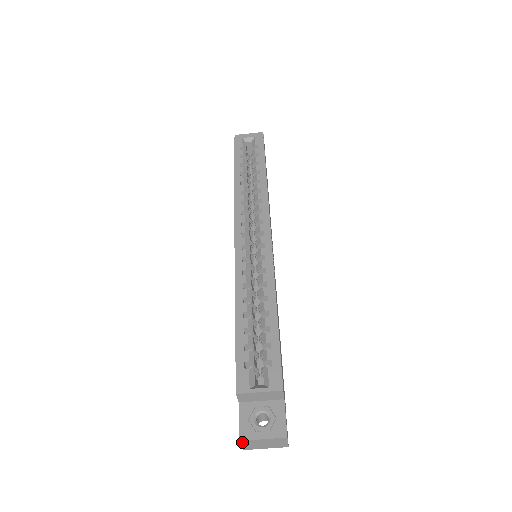
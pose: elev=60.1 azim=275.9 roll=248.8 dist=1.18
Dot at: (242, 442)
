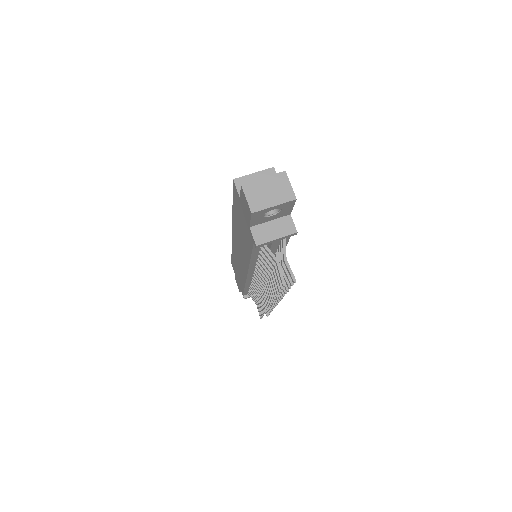
Dot at: (245, 189)
